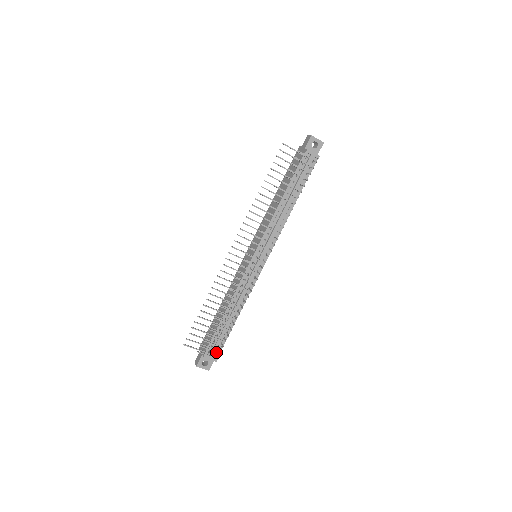
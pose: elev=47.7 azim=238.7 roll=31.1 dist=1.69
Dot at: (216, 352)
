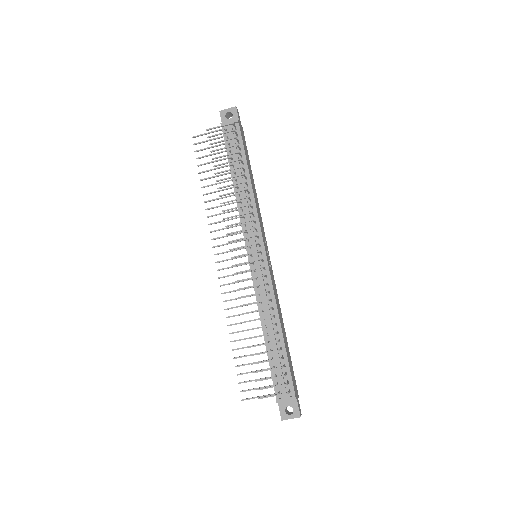
Dot at: (288, 388)
